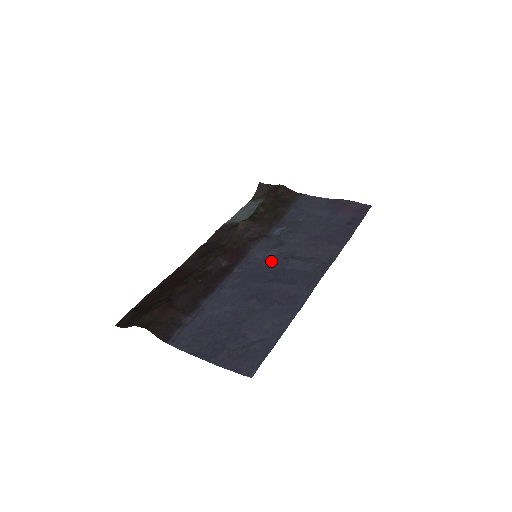
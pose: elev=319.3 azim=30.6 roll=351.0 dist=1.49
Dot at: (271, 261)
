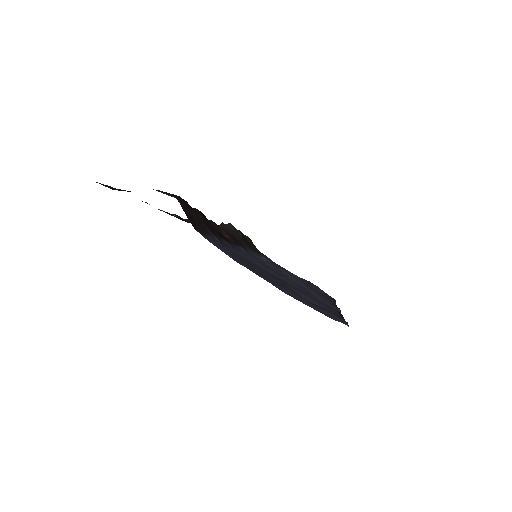
Dot at: (275, 269)
